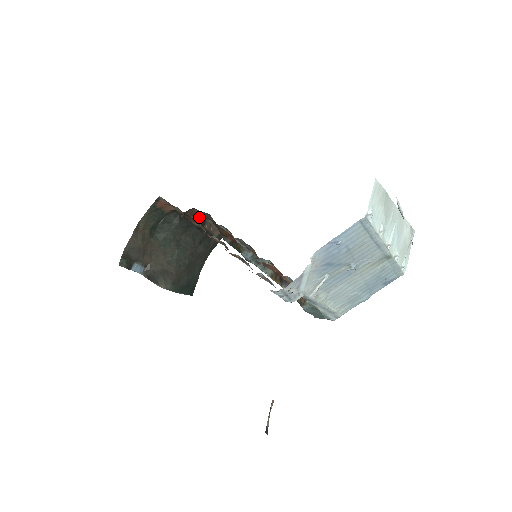
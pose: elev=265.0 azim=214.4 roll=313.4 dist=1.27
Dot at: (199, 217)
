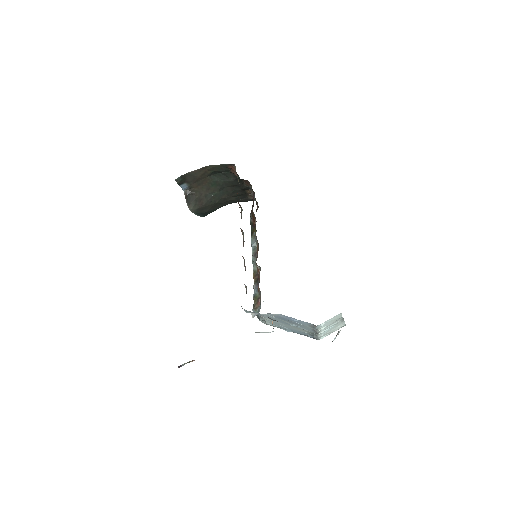
Dot at: (249, 185)
